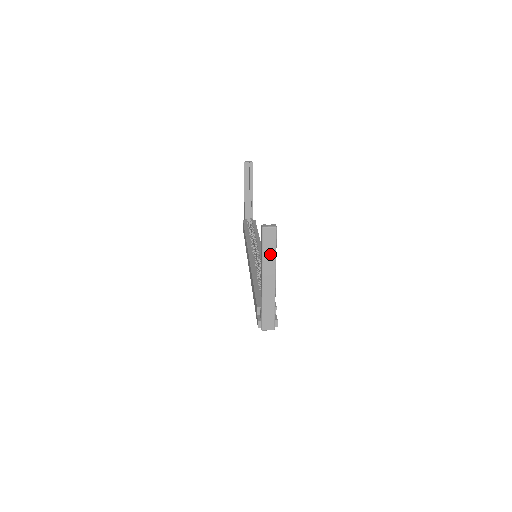
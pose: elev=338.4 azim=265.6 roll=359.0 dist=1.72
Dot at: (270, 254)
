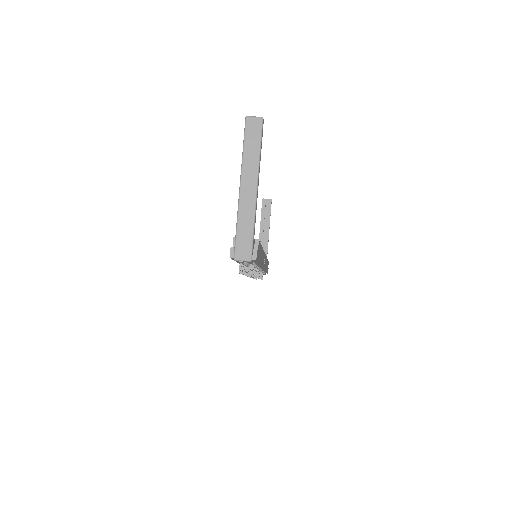
Dot at: (253, 151)
